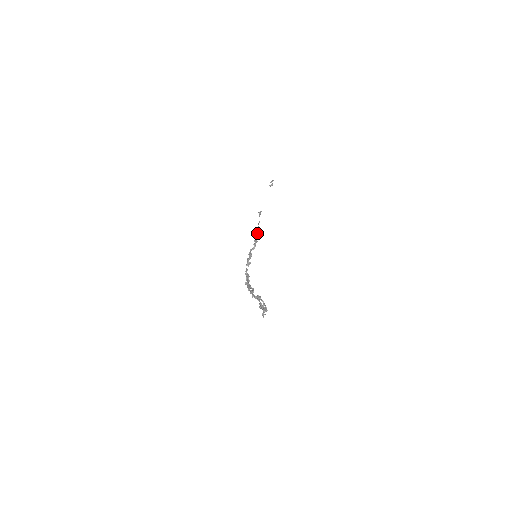
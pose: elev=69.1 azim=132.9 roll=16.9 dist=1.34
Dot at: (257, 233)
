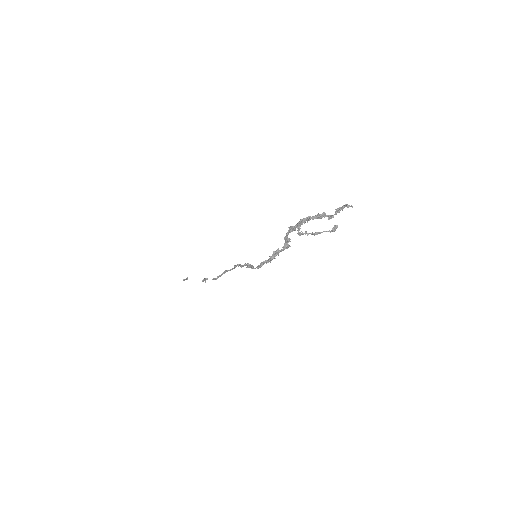
Dot at: (226, 270)
